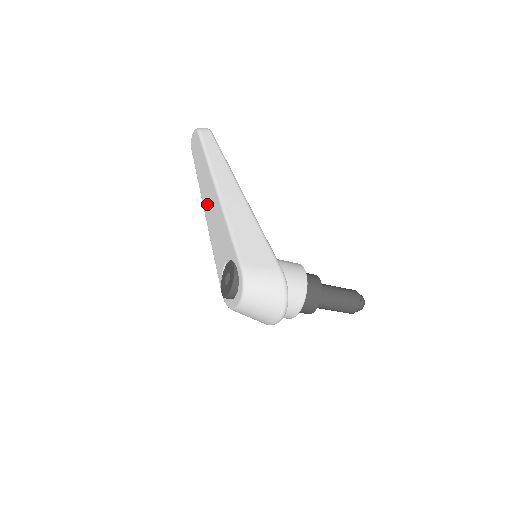
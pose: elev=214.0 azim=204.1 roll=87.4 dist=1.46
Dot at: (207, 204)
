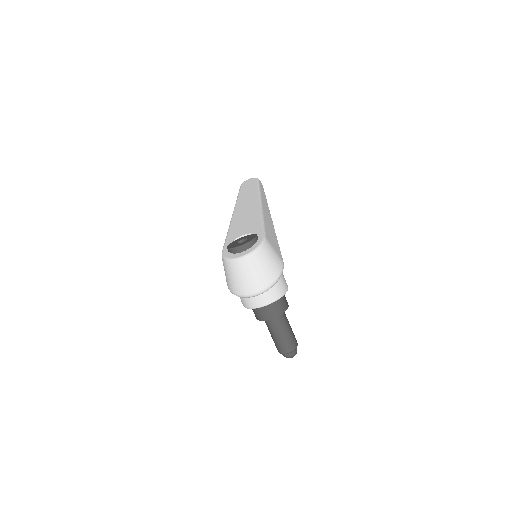
Dot at: (241, 208)
